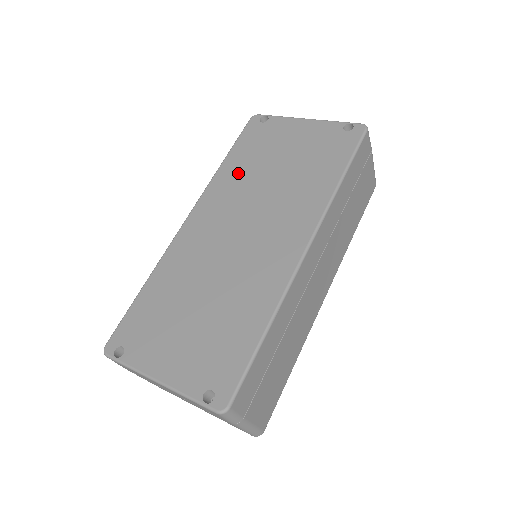
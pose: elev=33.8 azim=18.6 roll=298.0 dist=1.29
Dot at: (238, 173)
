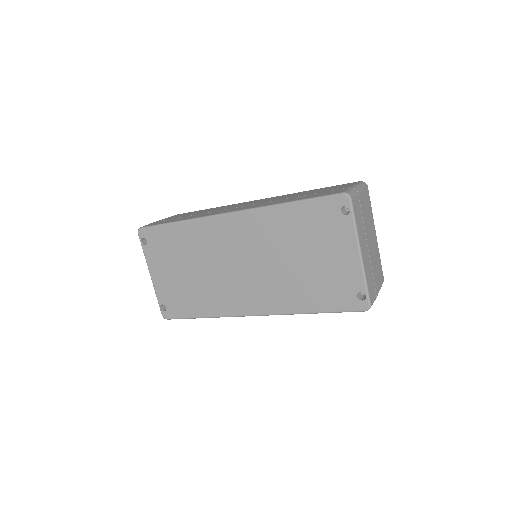
Dot at: (282, 228)
